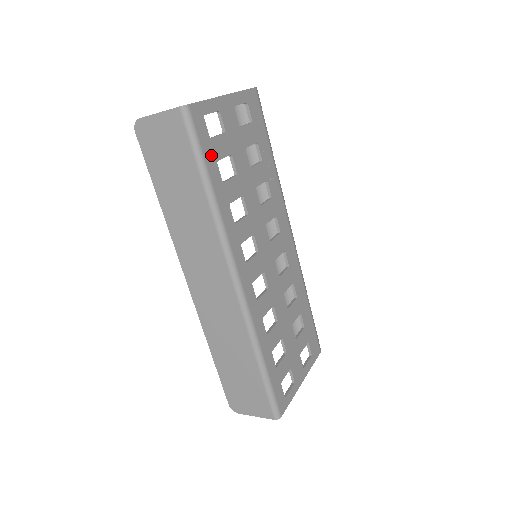
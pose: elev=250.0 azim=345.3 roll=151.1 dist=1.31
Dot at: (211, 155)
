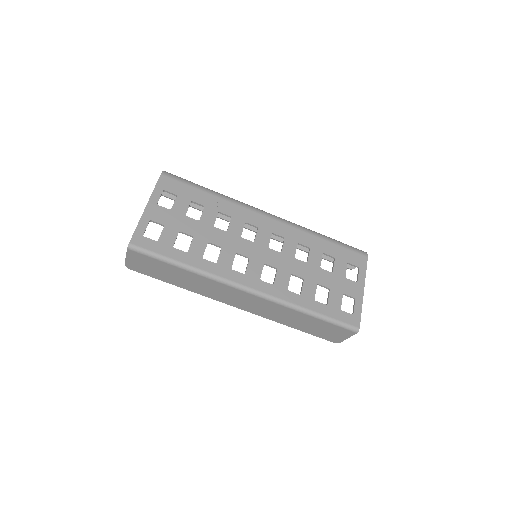
Dot at: (166, 249)
